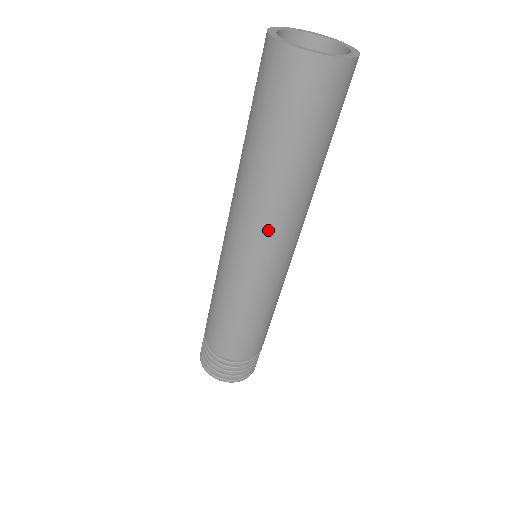
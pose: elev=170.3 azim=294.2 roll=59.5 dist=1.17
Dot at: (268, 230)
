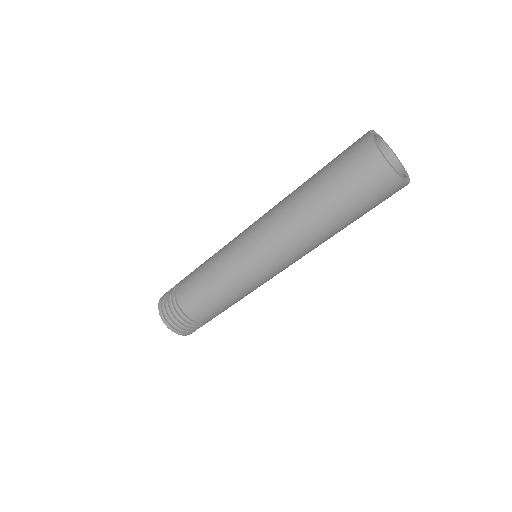
Dot at: (286, 248)
